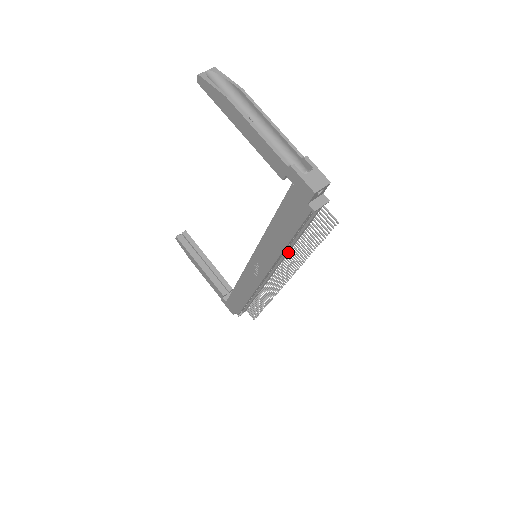
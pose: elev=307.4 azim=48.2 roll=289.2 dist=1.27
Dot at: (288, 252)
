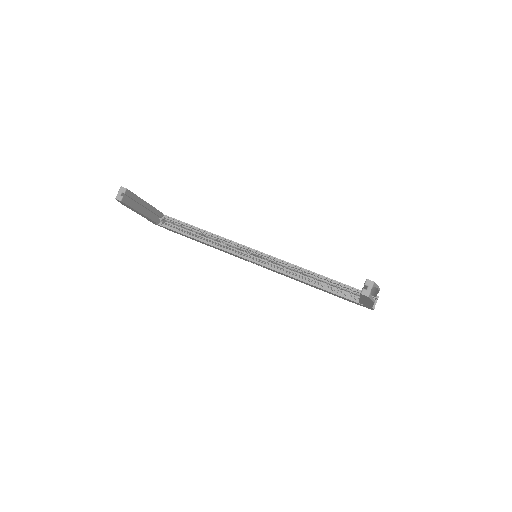
Dot at: occluded
